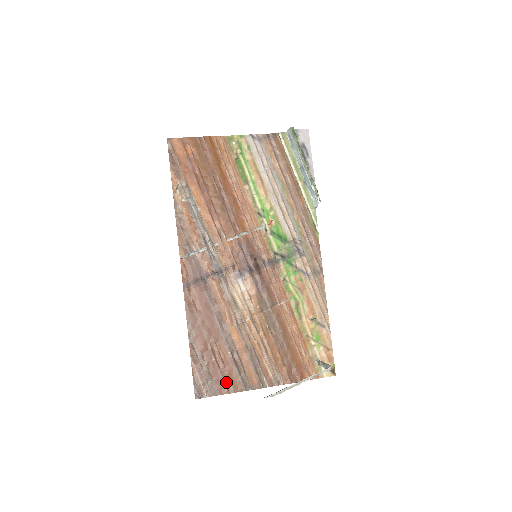
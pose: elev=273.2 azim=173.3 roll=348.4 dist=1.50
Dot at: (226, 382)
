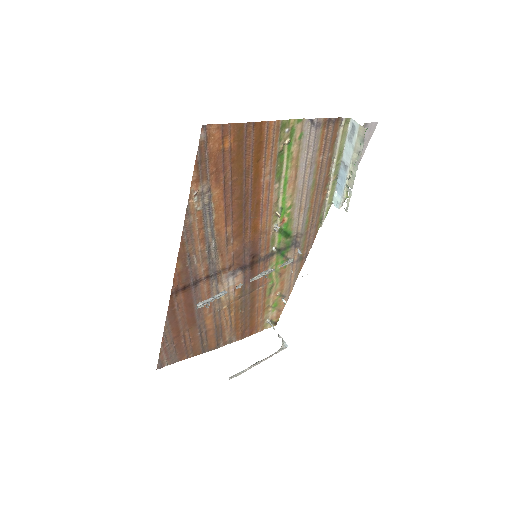
Dot at: (188, 352)
